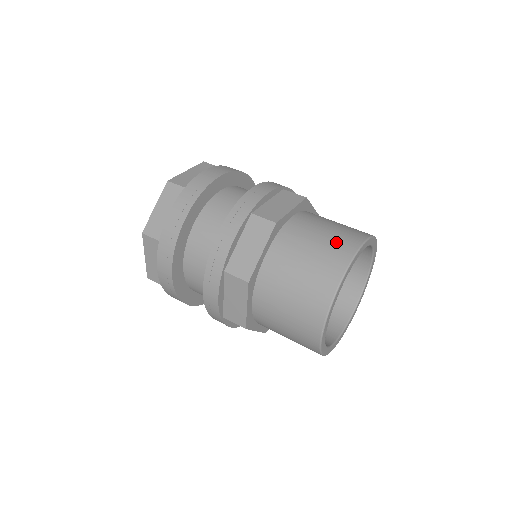
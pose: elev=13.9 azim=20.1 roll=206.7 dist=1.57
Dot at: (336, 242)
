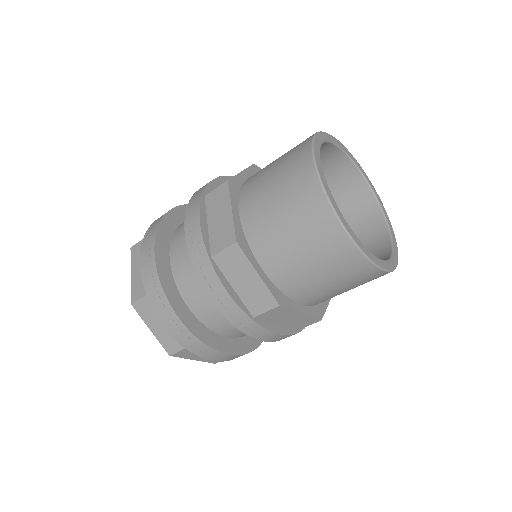
Dot at: (291, 150)
